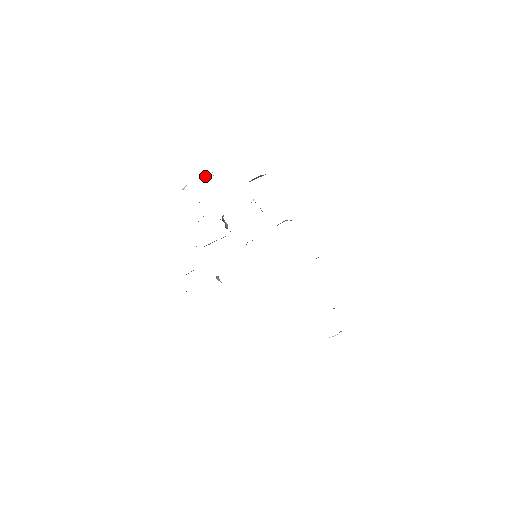
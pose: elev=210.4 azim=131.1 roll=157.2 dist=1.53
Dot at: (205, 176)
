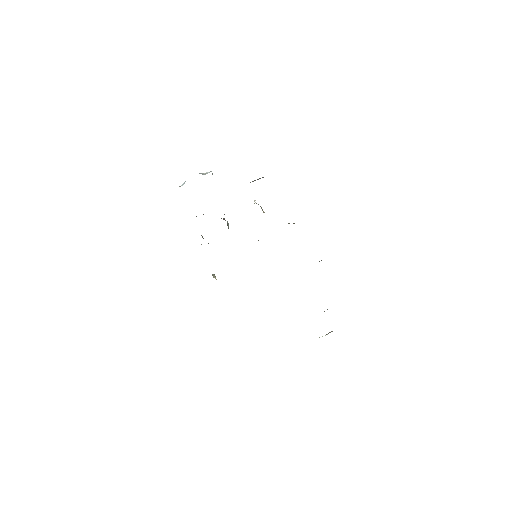
Dot at: (204, 174)
